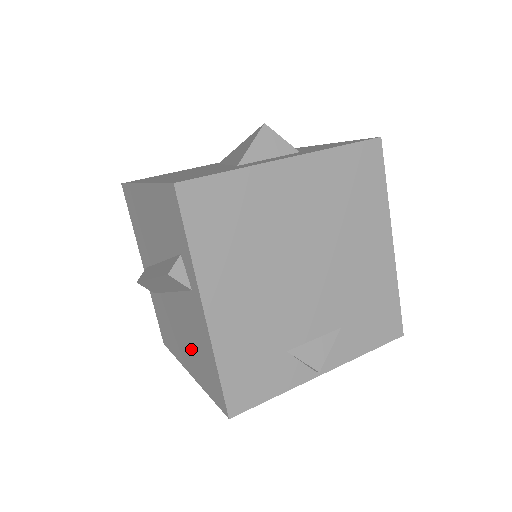
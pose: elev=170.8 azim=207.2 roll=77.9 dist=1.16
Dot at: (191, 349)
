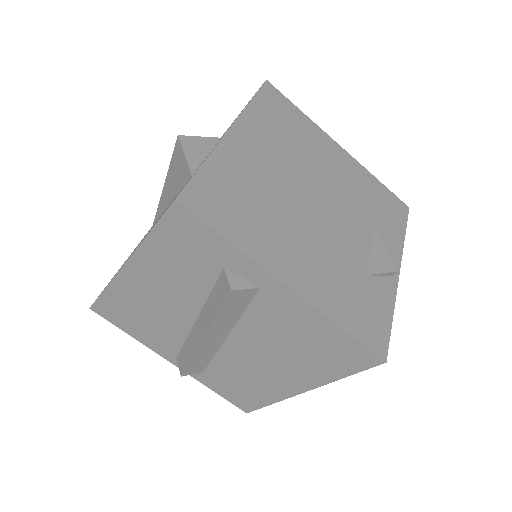
Dot at: (292, 359)
